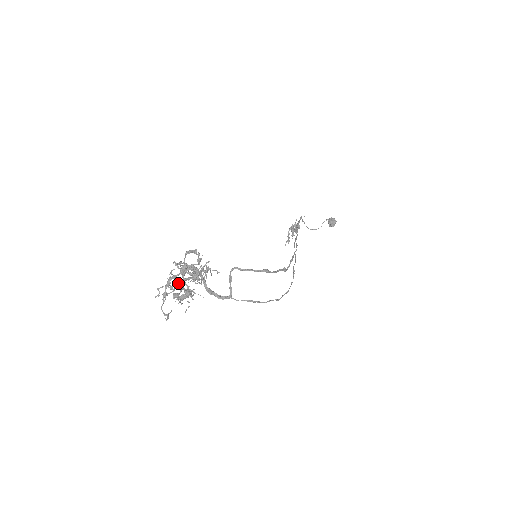
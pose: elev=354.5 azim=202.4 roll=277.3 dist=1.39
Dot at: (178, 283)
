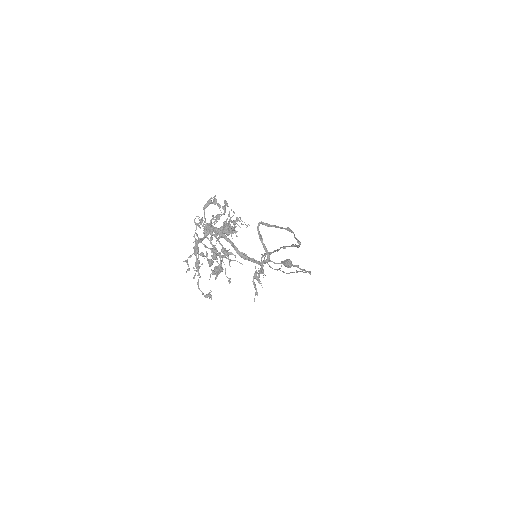
Dot at: occluded
